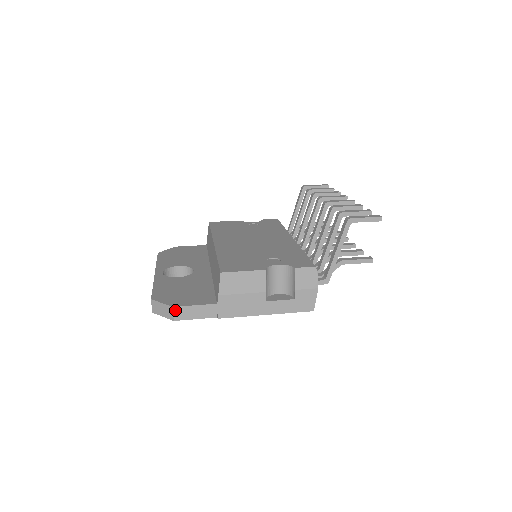
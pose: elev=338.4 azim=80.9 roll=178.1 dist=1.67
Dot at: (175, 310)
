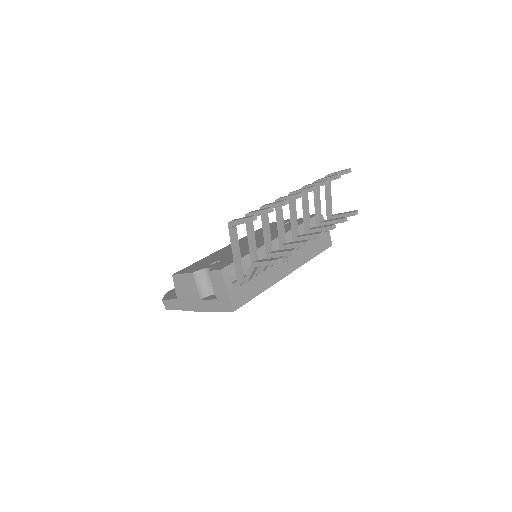
Dot at: (164, 302)
